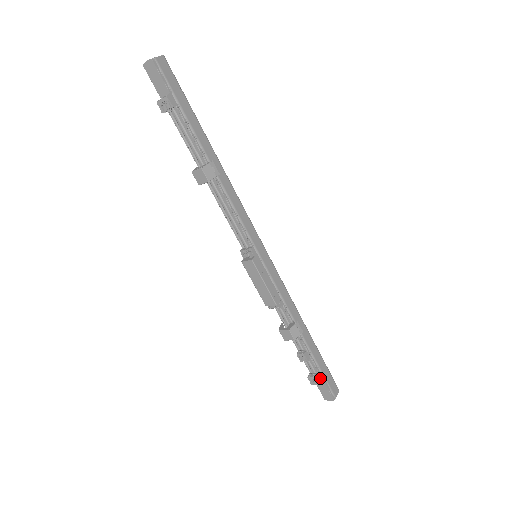
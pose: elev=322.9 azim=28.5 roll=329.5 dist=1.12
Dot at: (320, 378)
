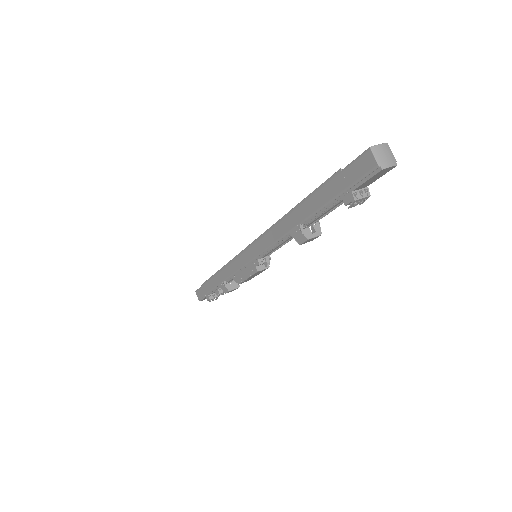
Dot at: occluded
